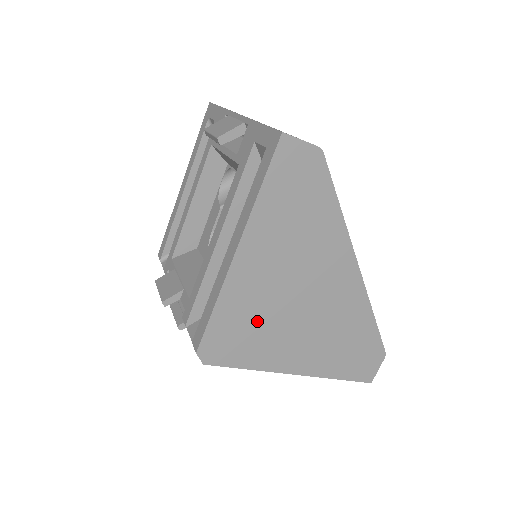
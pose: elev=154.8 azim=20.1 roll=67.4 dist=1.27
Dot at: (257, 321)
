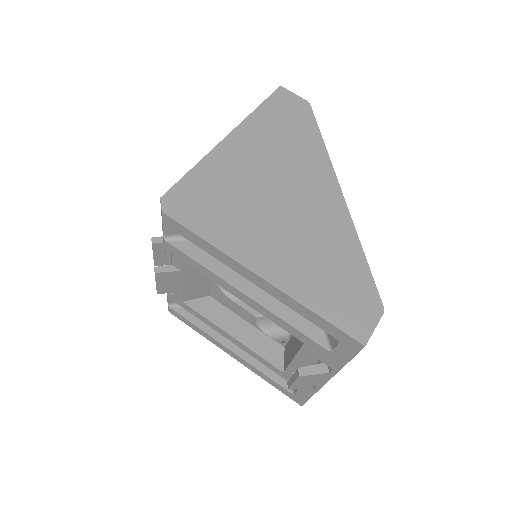
Dot at: (229, 196)
